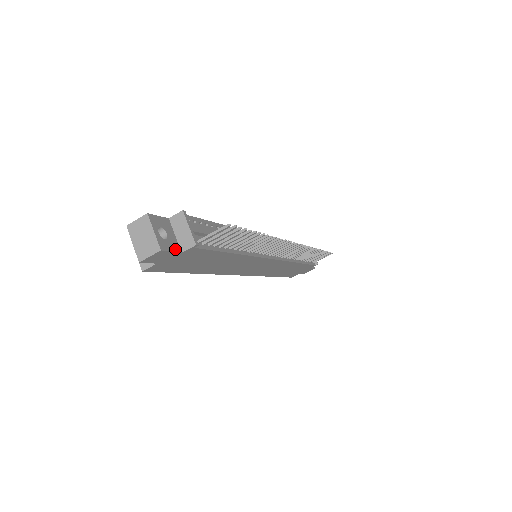
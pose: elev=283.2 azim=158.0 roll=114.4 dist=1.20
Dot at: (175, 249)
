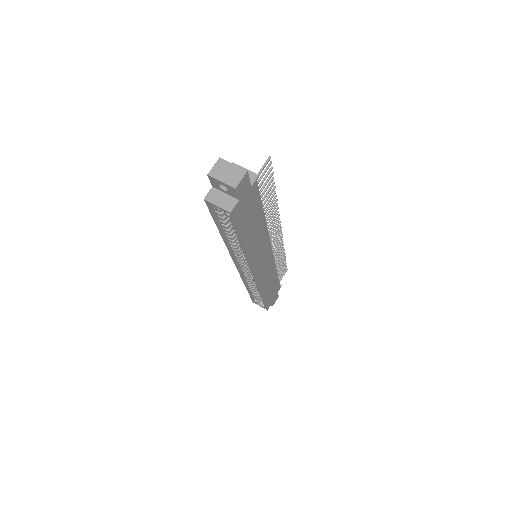
Dot at: (248, 181)
